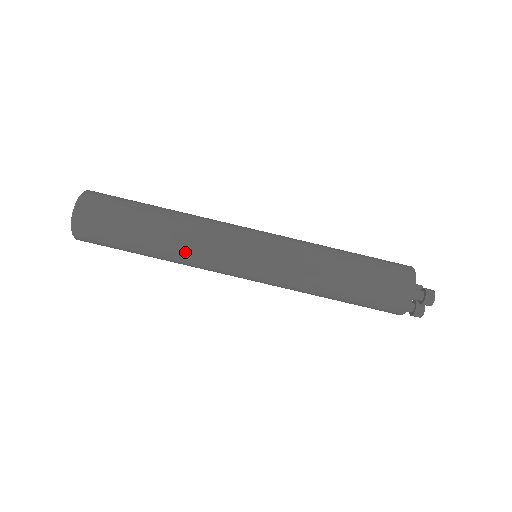
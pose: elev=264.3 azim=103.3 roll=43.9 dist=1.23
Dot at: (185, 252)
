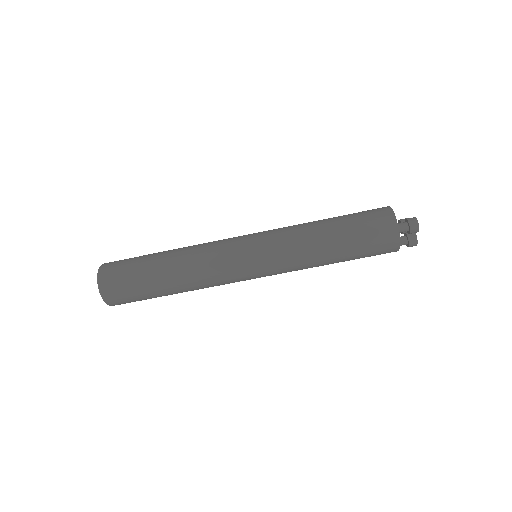
Dot at: (196, 278)
